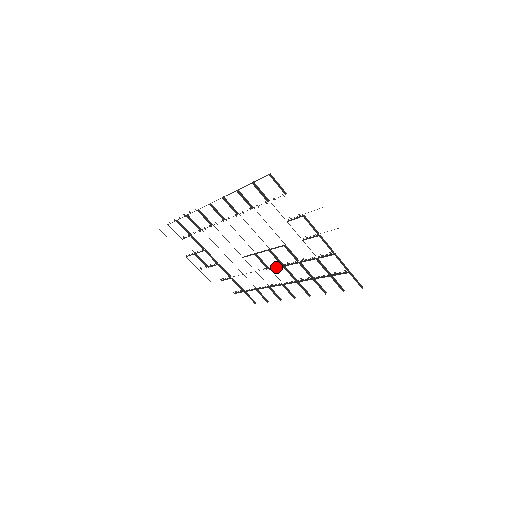
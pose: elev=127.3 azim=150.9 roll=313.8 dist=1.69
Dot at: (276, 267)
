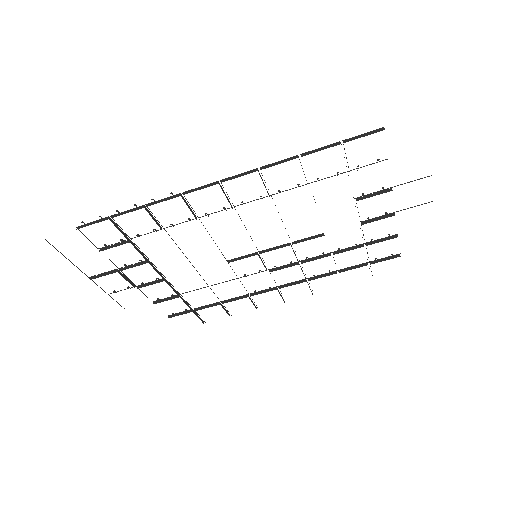
Dot at: (284, 266)
